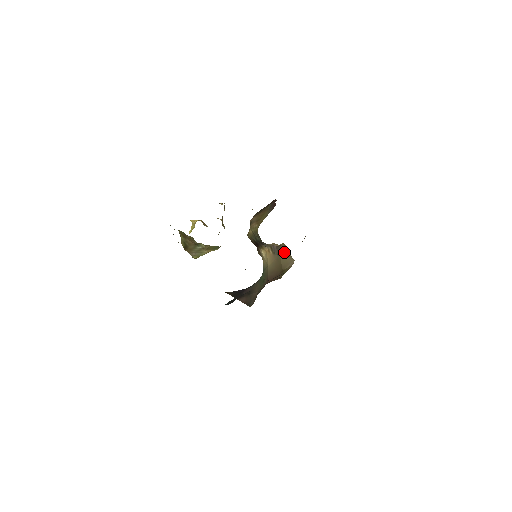
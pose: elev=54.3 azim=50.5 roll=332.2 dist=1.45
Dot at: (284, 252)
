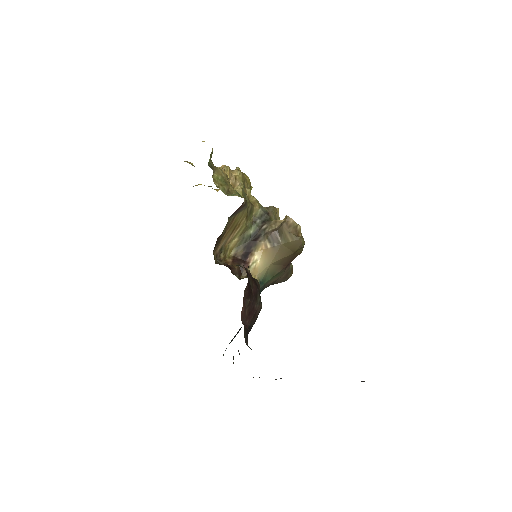
Dot at: (286, 235)
